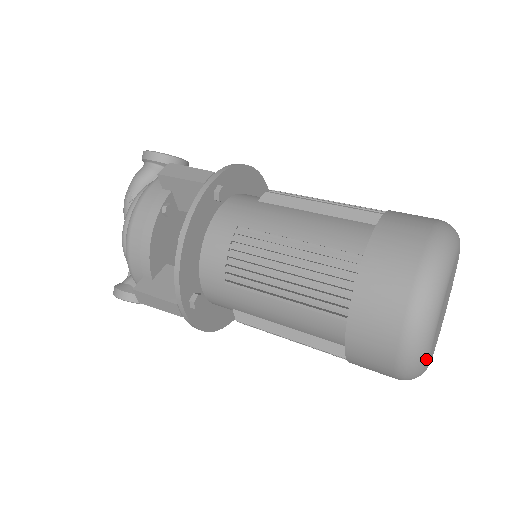
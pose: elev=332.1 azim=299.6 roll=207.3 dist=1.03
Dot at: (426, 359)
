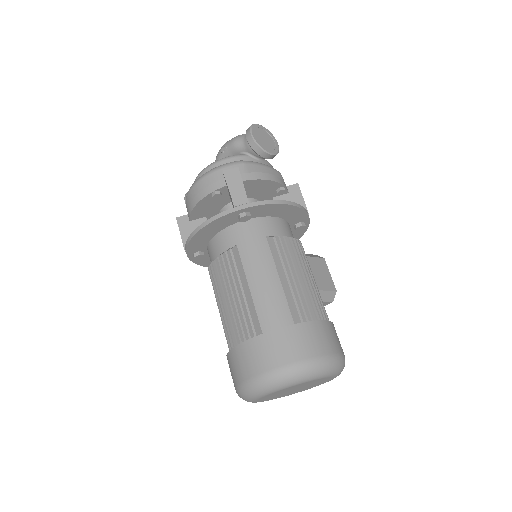
Dot at: occluded
